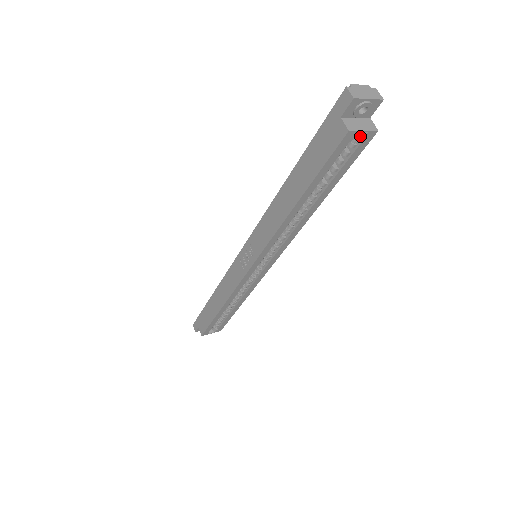
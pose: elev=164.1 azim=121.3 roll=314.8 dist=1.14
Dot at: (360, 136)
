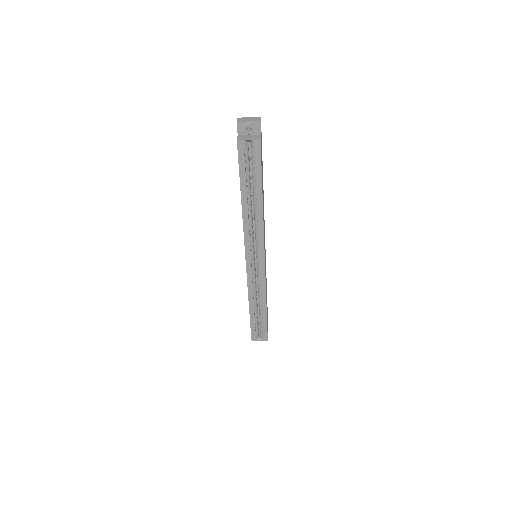
Dot at: (251, 144)
